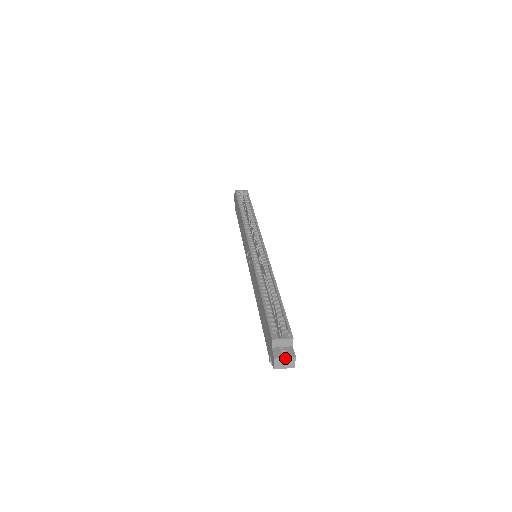
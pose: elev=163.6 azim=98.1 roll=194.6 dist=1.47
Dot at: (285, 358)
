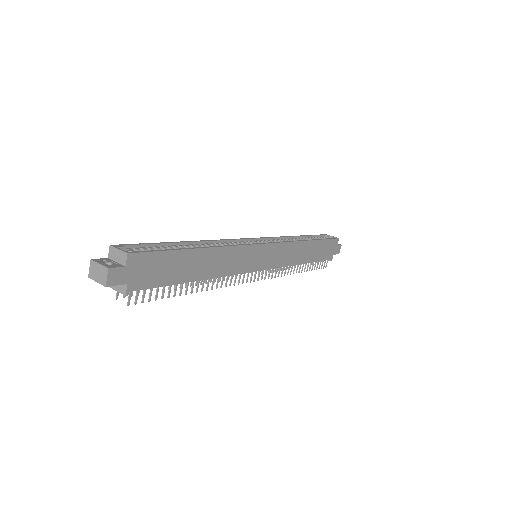
Dot at: (100, 264)
